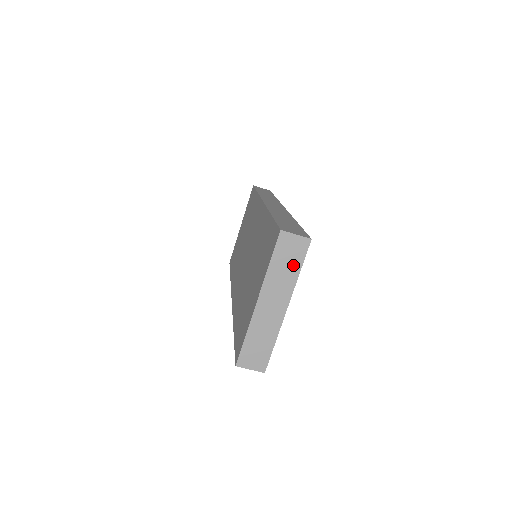
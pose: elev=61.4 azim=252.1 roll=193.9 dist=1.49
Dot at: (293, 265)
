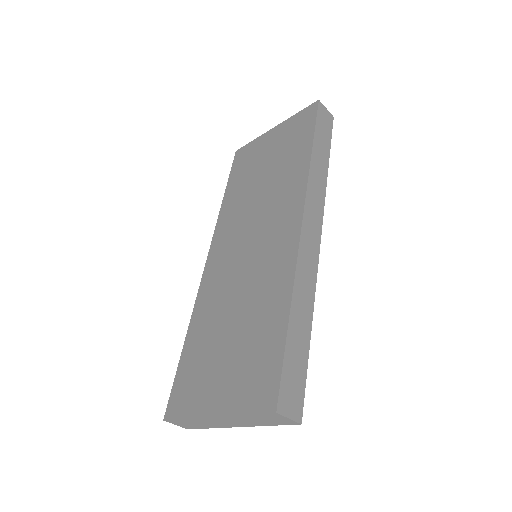
Dot at: (267, 422)
